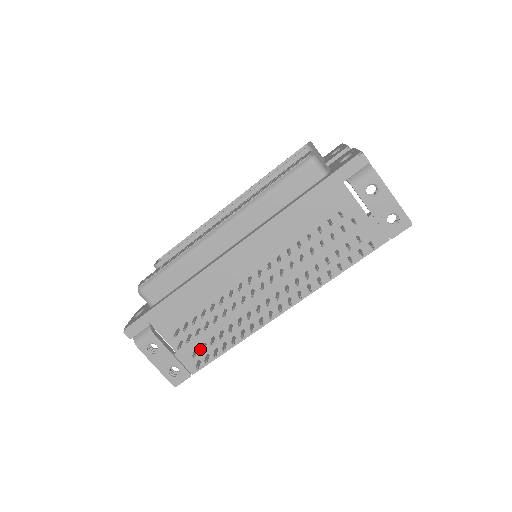
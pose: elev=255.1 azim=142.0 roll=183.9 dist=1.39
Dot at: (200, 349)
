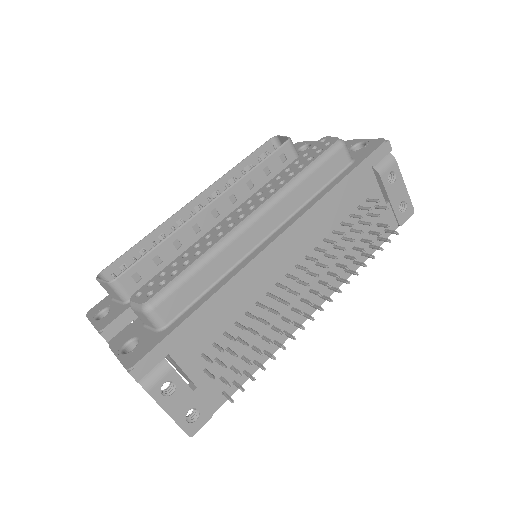
Dot at: (226, 376)
